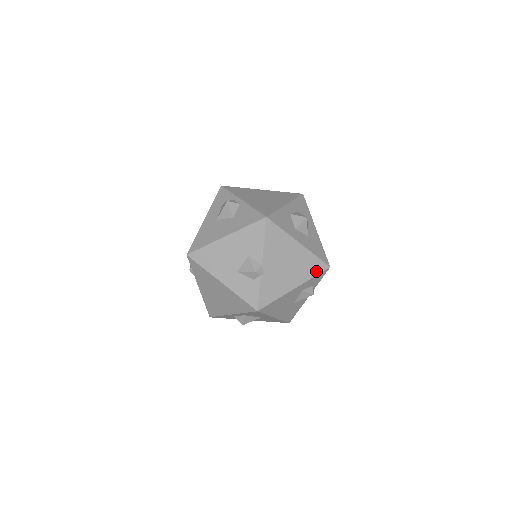
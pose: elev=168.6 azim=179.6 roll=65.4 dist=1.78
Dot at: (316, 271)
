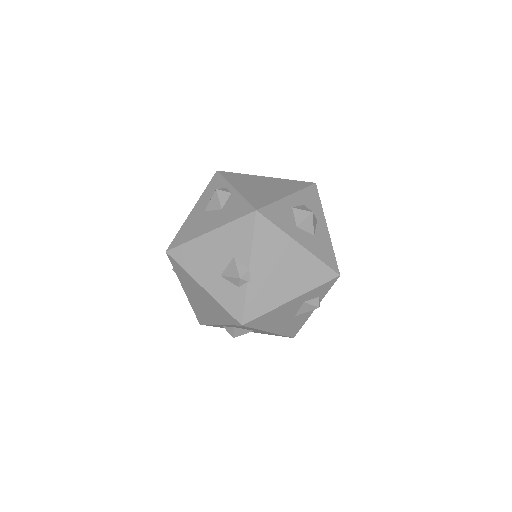
Dot at: (321, 280)
